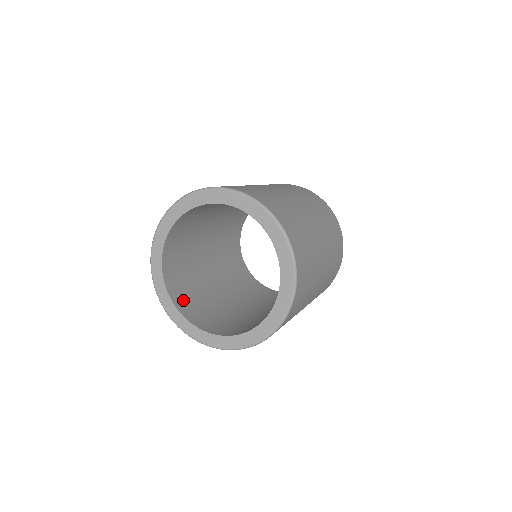
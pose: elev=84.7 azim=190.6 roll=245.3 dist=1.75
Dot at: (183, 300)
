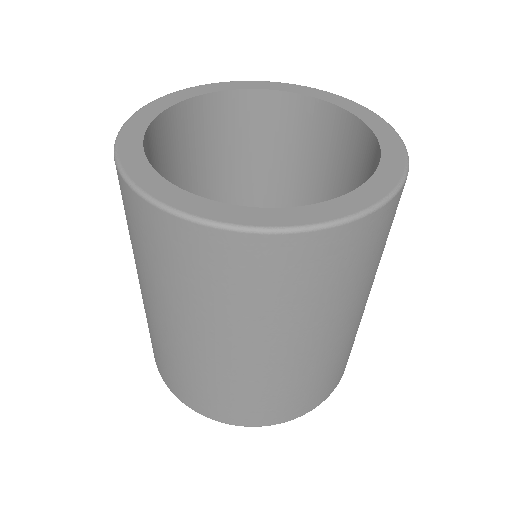
Dot at: occluded
